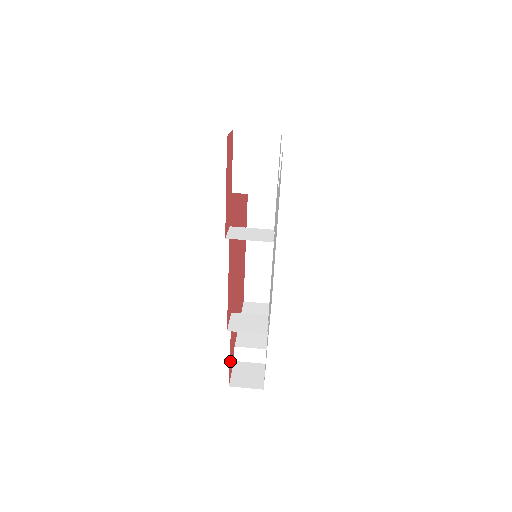
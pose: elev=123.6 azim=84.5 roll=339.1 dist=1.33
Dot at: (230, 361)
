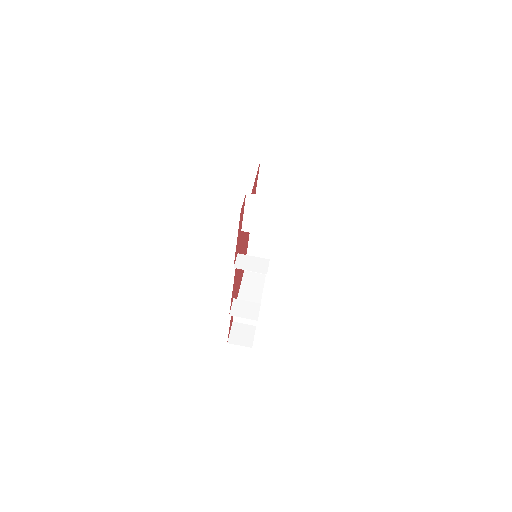
Dot at: occluded
